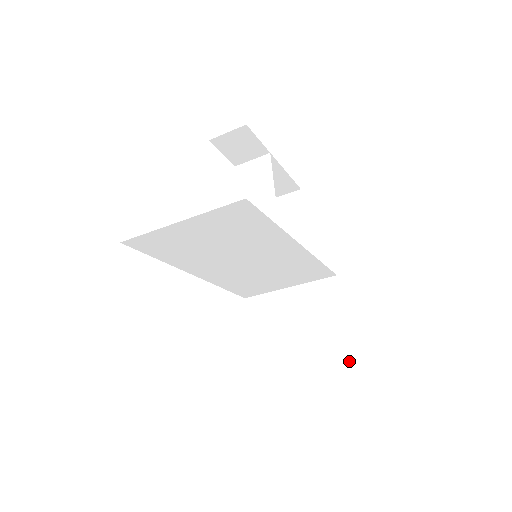
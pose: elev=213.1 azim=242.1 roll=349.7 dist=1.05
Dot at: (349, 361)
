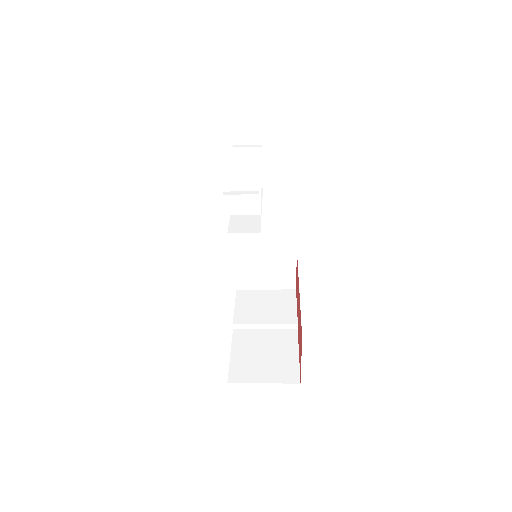
Dot at: (294, 289)
